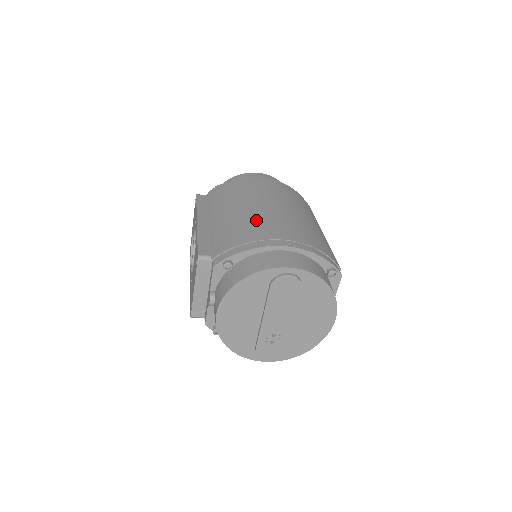
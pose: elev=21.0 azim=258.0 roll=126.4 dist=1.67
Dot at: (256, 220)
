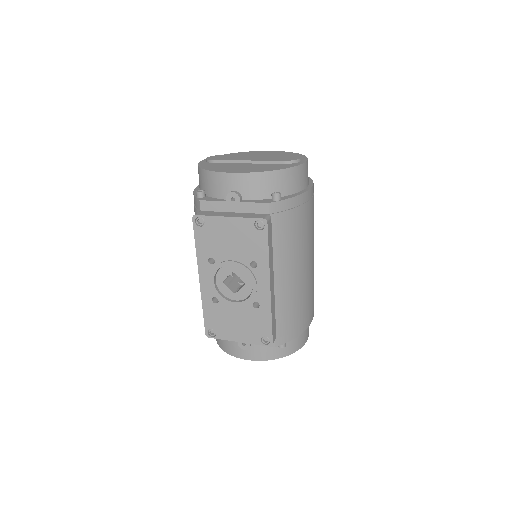
Dot at: (307, 291)
